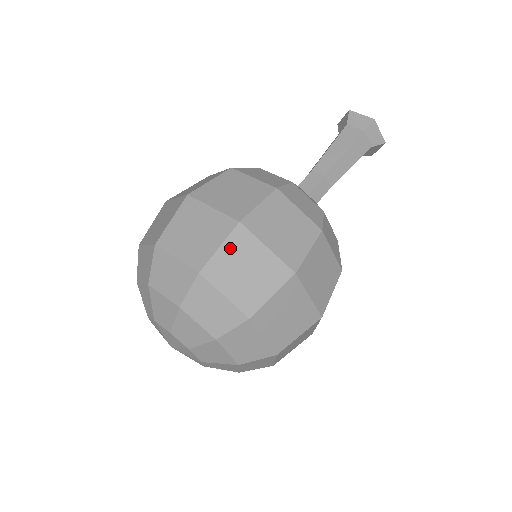
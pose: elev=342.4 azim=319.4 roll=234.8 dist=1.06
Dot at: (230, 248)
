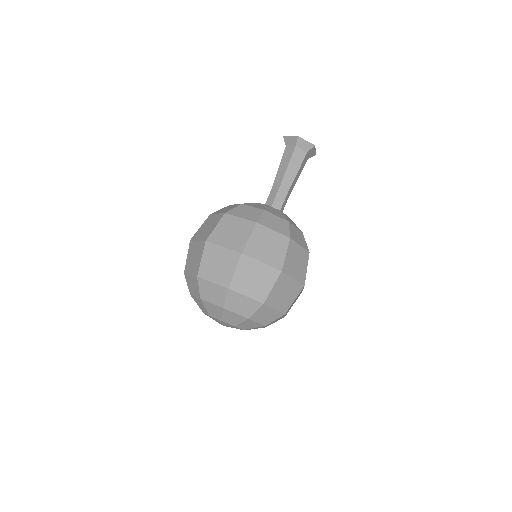
Dot at: (277, 286)
